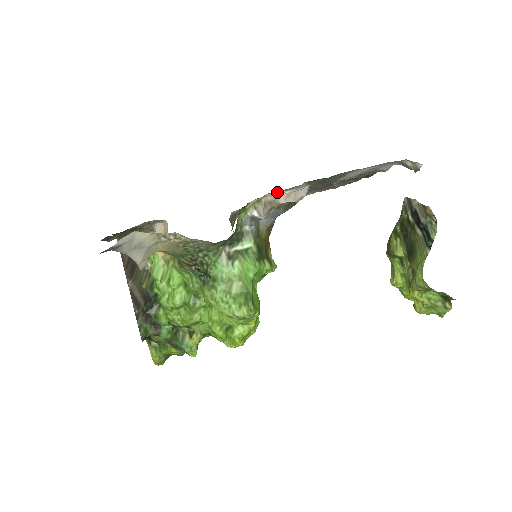
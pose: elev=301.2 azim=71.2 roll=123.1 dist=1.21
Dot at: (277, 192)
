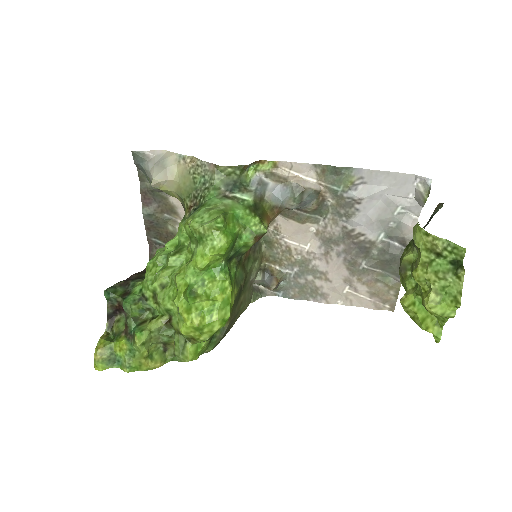
Dot at: (288, 171)
